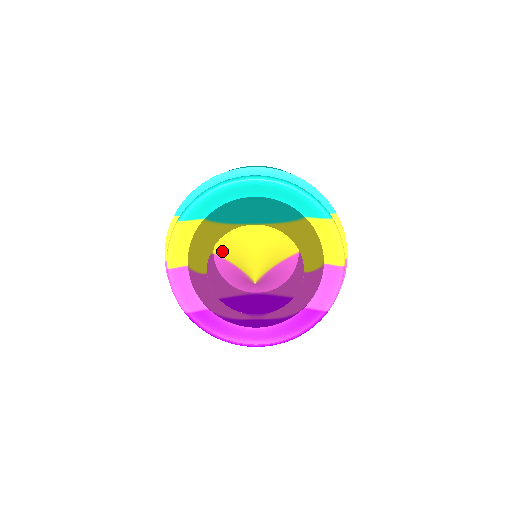
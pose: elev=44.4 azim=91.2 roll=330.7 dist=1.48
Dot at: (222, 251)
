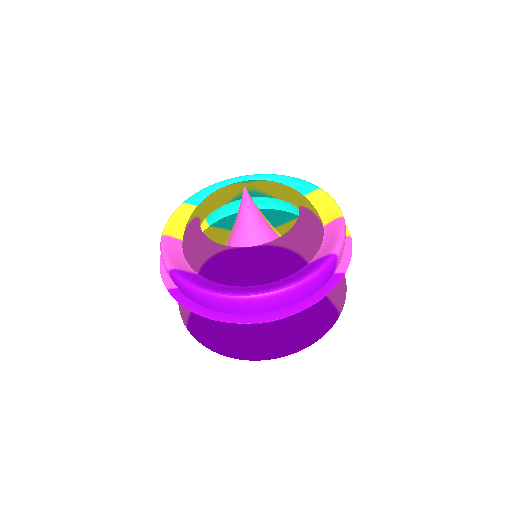
Dot at: occluded
